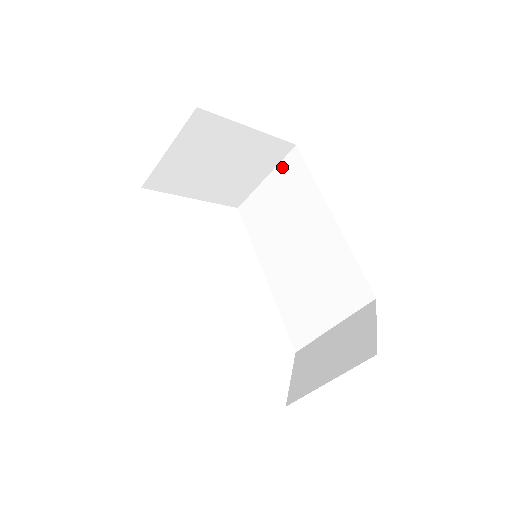
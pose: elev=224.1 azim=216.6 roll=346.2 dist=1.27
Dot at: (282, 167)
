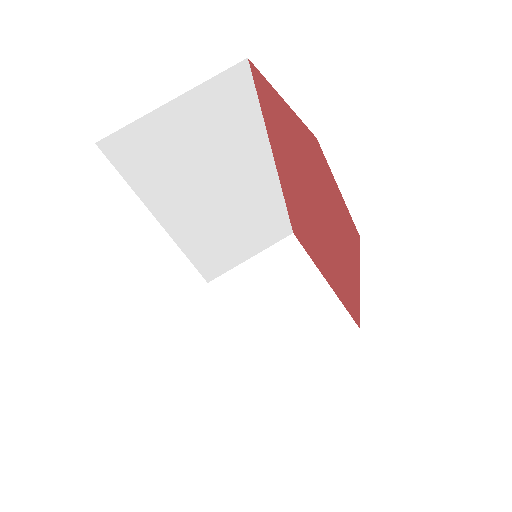
Dot at: occluded
